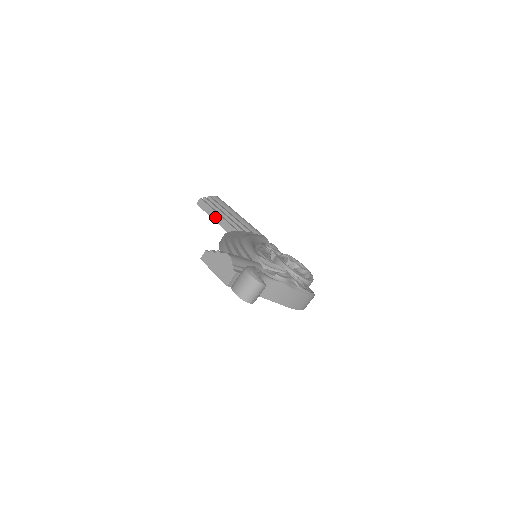
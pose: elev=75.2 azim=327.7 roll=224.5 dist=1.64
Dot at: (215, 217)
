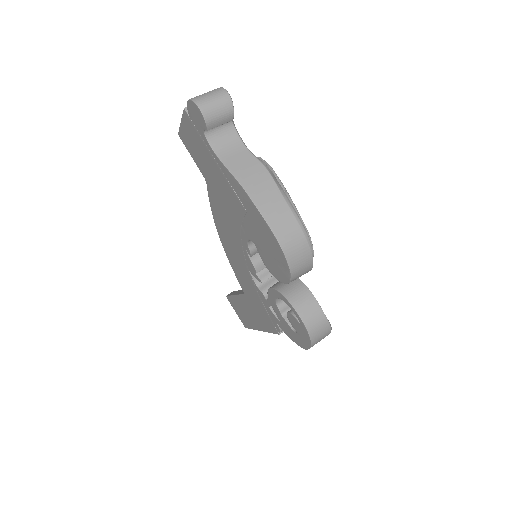
Dot at: (237, 292)
